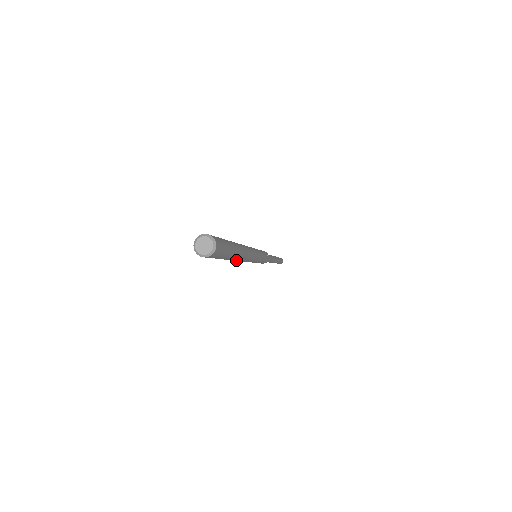
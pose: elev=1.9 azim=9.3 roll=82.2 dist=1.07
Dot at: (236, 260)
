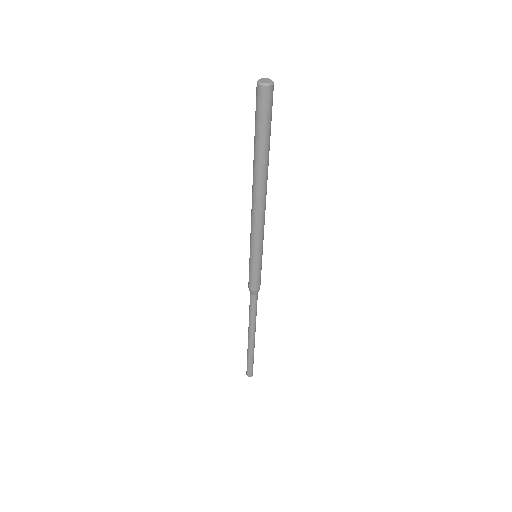
Dot at: (255, 177)
